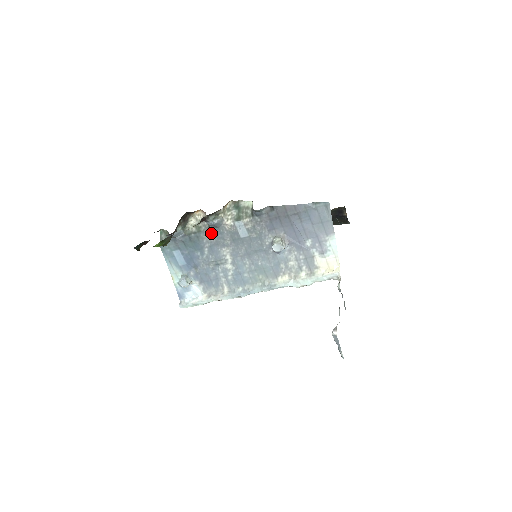
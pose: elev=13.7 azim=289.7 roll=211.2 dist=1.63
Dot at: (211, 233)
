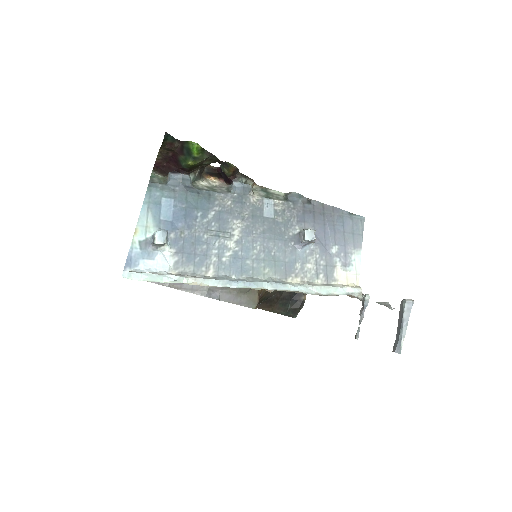
Dot at: (230, 197)
